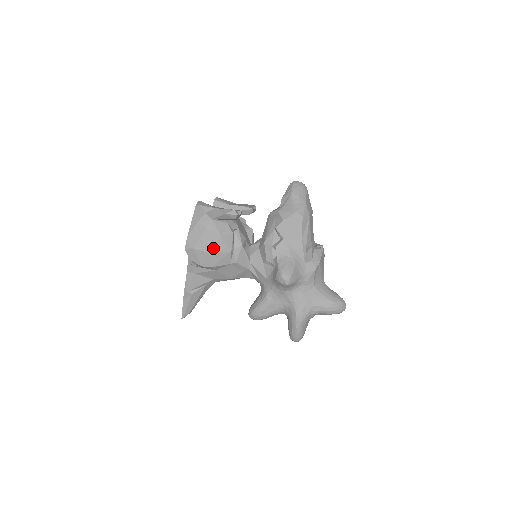
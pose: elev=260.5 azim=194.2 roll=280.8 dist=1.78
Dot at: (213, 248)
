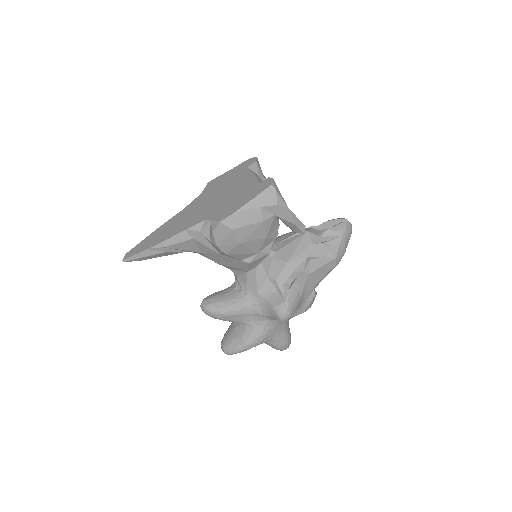
Dot at: (249, 242)
